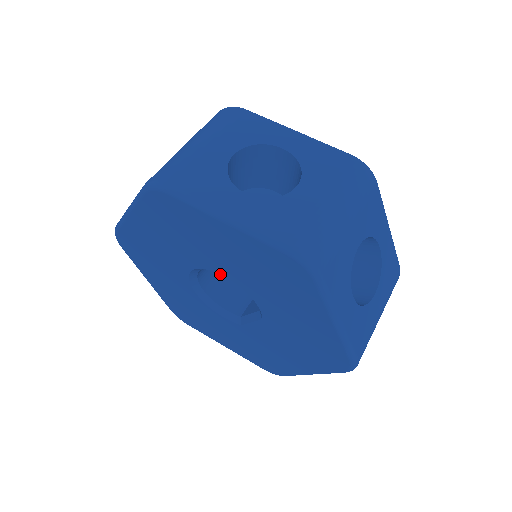
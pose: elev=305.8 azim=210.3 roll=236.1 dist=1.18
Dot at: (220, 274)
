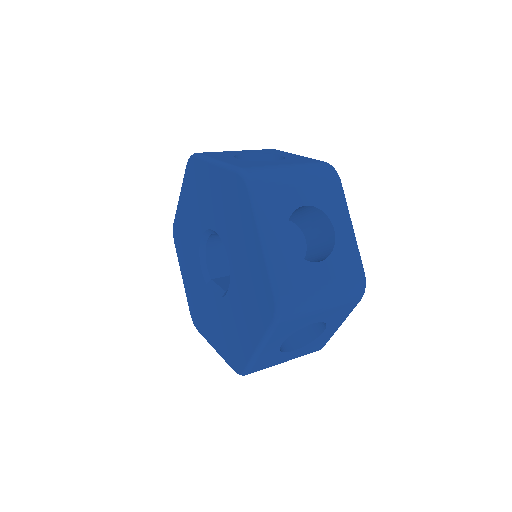
Dot at: occluded
